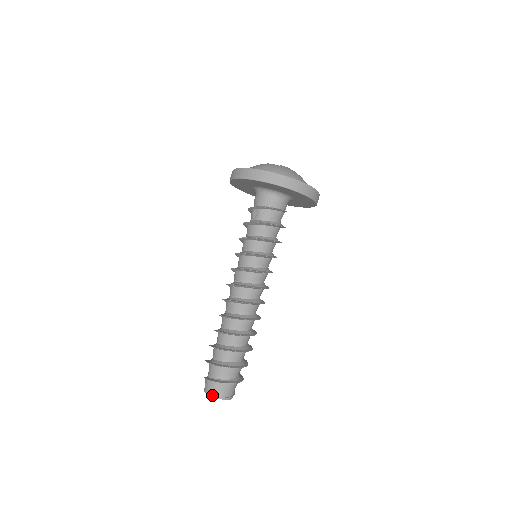
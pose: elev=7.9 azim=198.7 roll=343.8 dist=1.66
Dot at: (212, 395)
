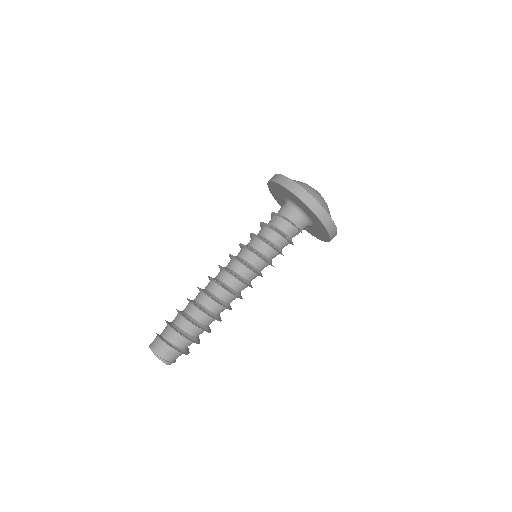
Dot at: (153, 349)
